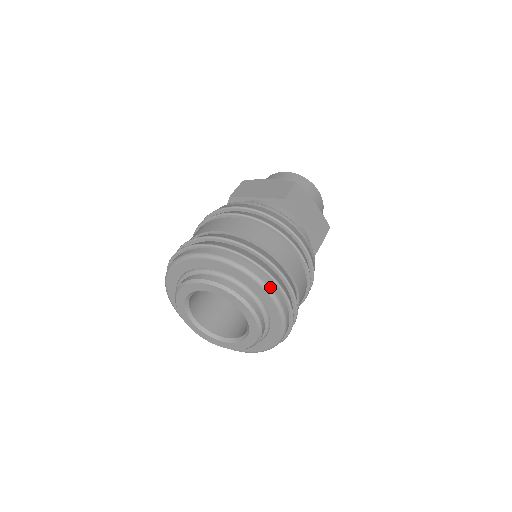
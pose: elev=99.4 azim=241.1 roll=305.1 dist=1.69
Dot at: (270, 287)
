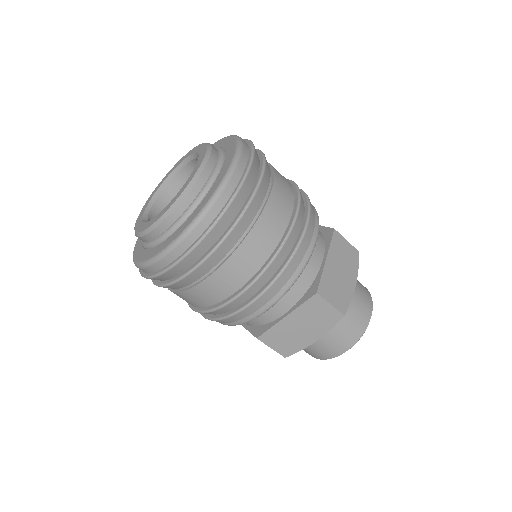
Dot at: (237, 168)
